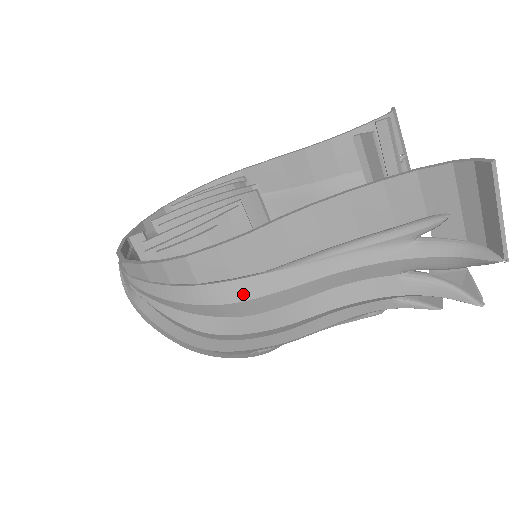
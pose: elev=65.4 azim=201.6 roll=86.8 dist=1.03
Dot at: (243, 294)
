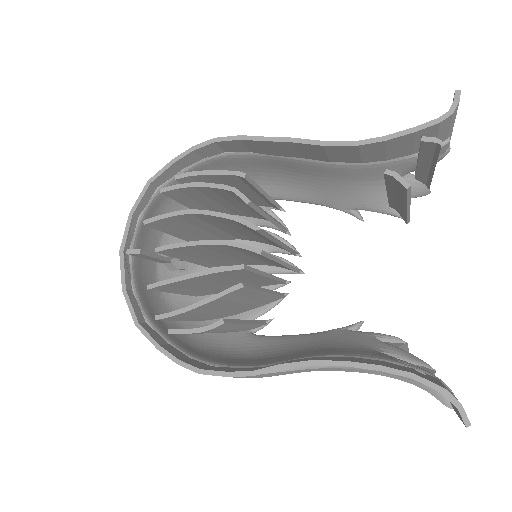
Dot at: (247, 377)
